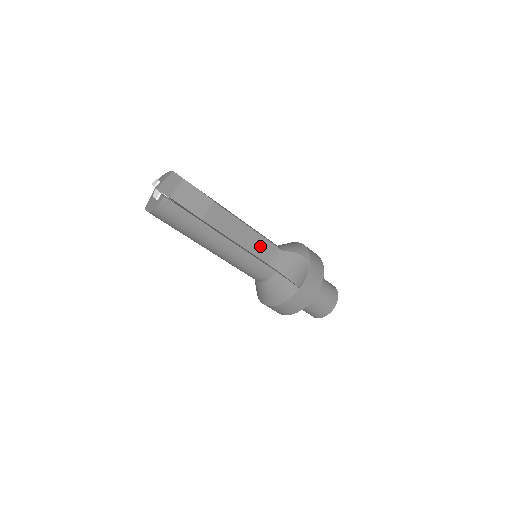
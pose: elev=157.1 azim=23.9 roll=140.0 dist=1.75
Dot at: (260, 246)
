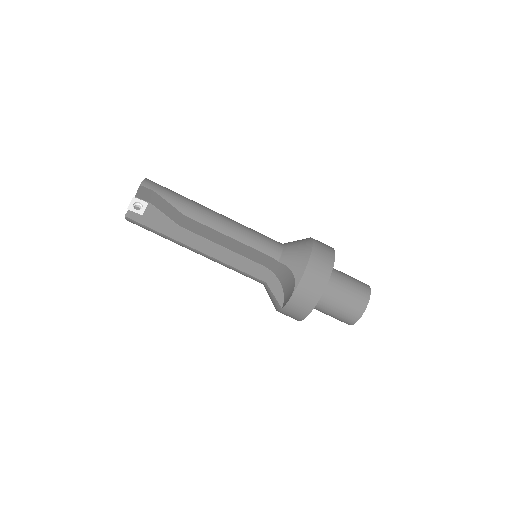
Dot at: (251, 253)
